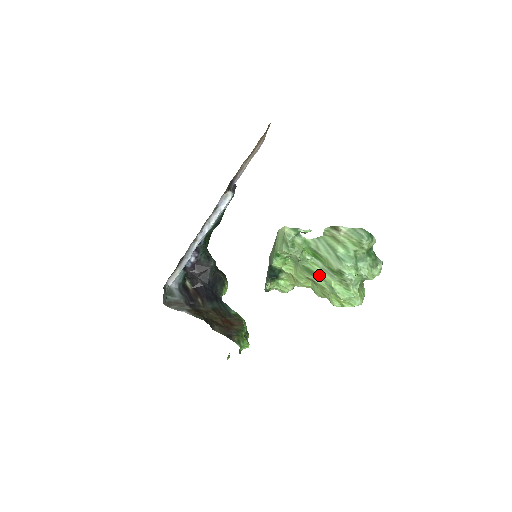
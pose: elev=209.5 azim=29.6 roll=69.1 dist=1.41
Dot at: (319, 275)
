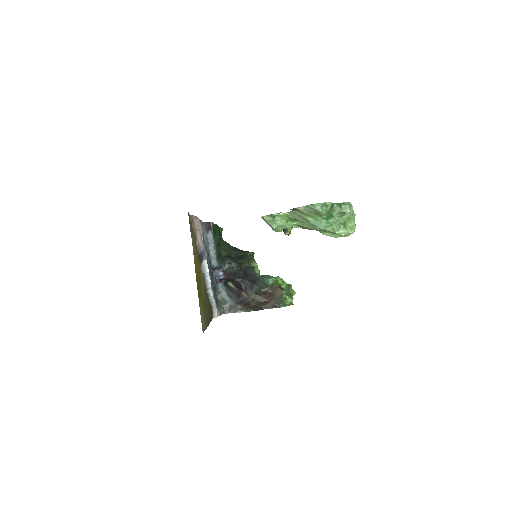
Dot at: occluded
